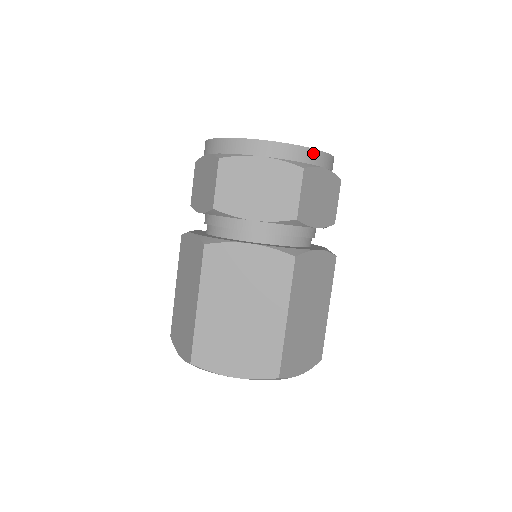
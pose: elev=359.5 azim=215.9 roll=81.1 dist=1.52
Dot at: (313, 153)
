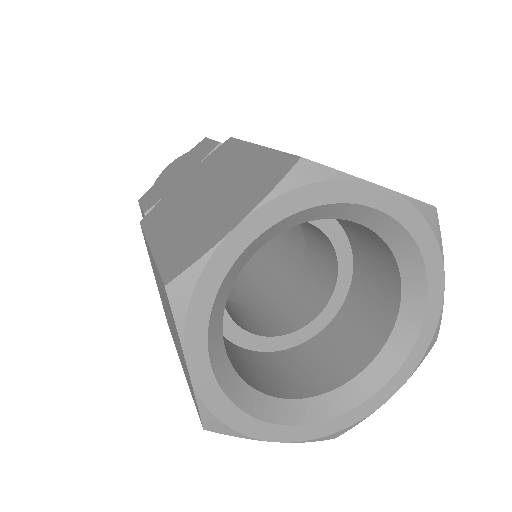
Dot at: occluded
